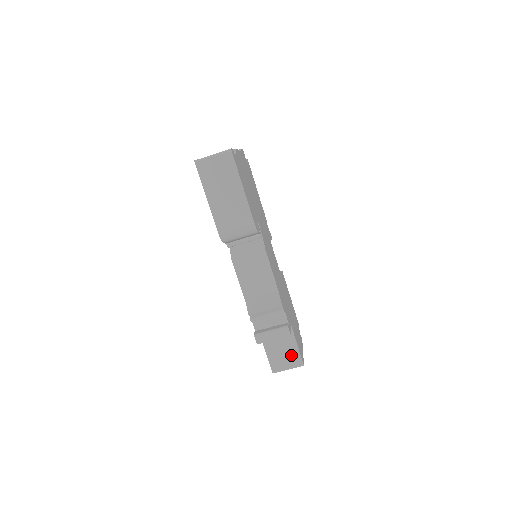
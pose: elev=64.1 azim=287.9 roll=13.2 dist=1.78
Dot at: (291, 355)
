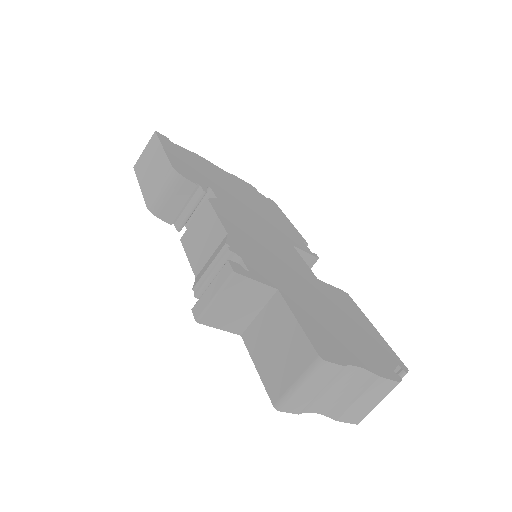
Dot at: (293, 348)
